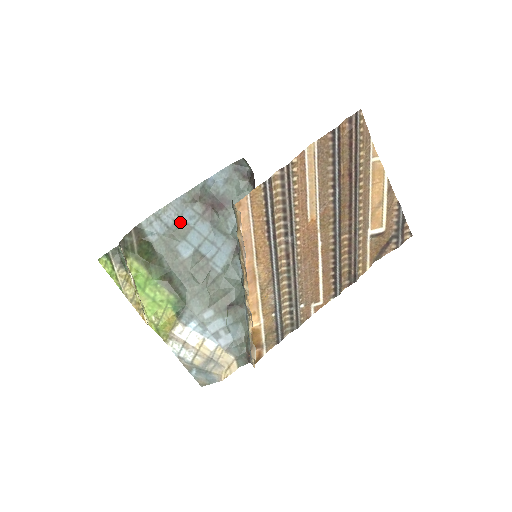
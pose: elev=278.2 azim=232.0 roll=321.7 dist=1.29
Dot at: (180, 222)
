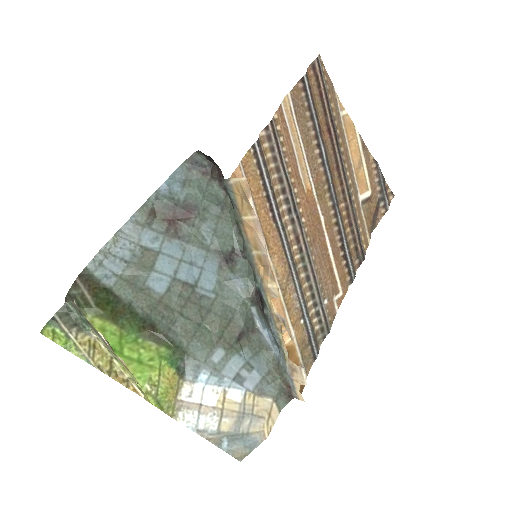
Dot at: (140, 250)
